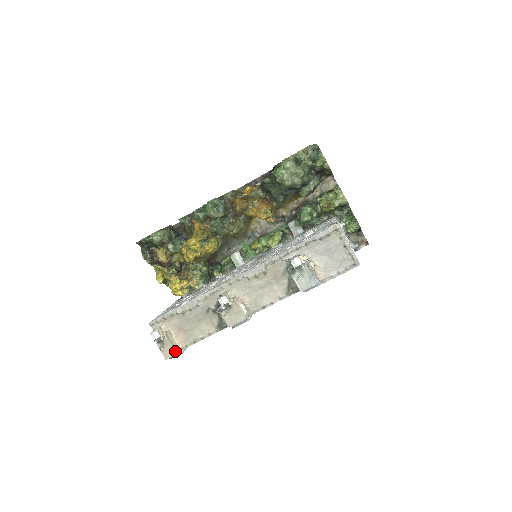
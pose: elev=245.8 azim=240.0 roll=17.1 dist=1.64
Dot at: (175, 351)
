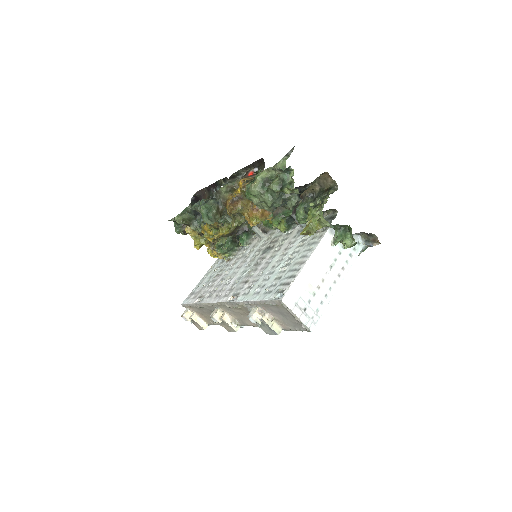
Dot at: (202, 328)
